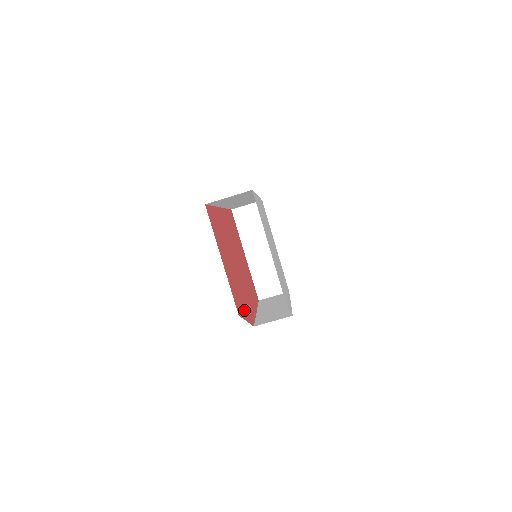
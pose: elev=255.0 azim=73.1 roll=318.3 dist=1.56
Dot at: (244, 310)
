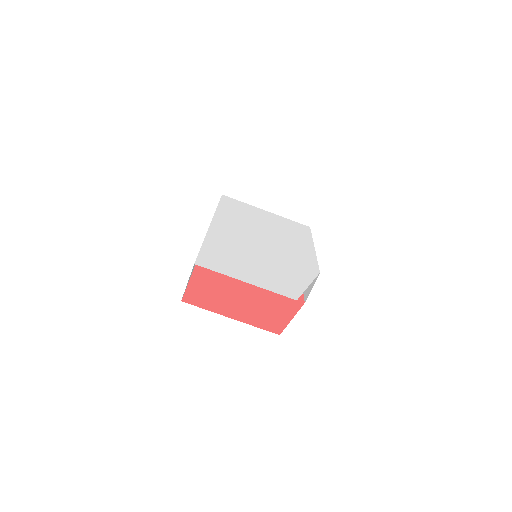
Dot at: (284, 312)
